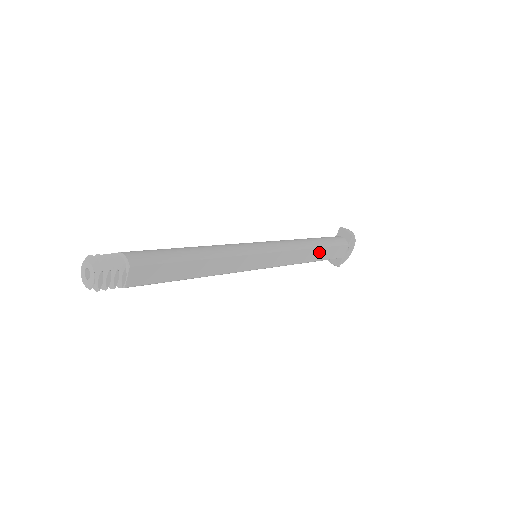
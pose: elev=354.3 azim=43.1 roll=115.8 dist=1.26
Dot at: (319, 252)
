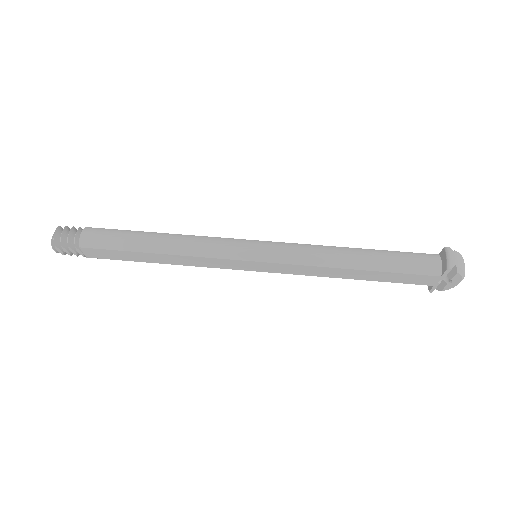
Dot at: (368, 274)
